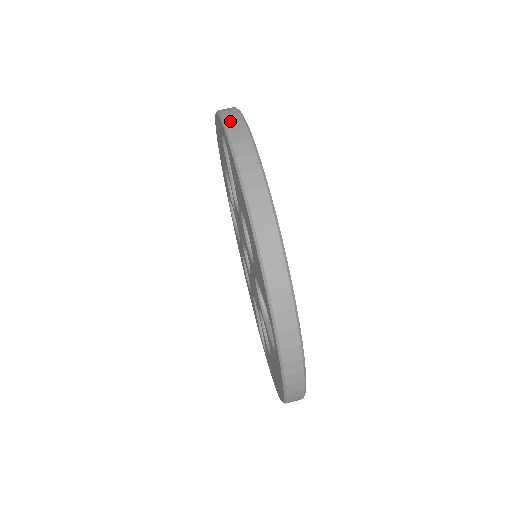
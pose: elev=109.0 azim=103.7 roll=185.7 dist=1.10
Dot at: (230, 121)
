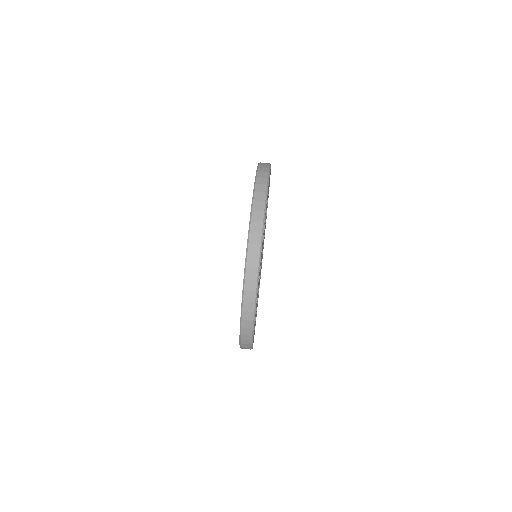
Dot at: (255, 219)
